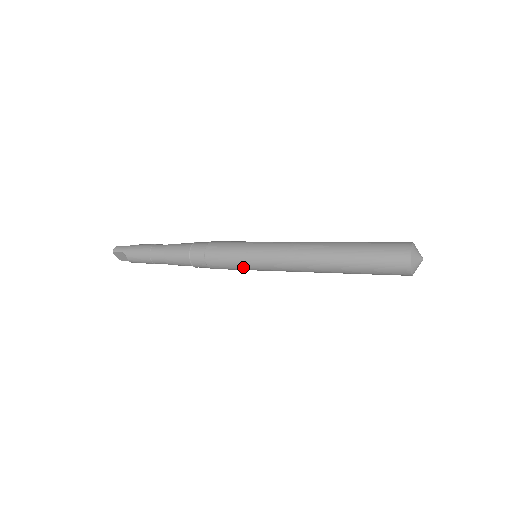
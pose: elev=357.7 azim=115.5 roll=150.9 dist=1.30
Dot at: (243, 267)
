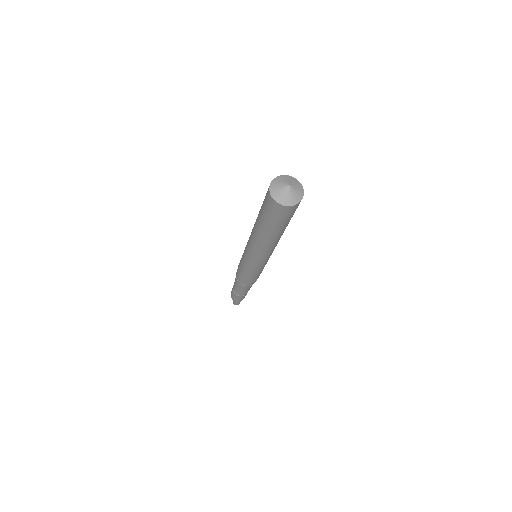
Dot at: (242, 260)
